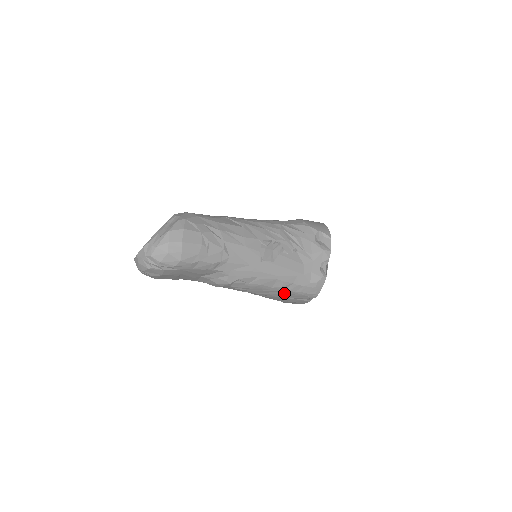
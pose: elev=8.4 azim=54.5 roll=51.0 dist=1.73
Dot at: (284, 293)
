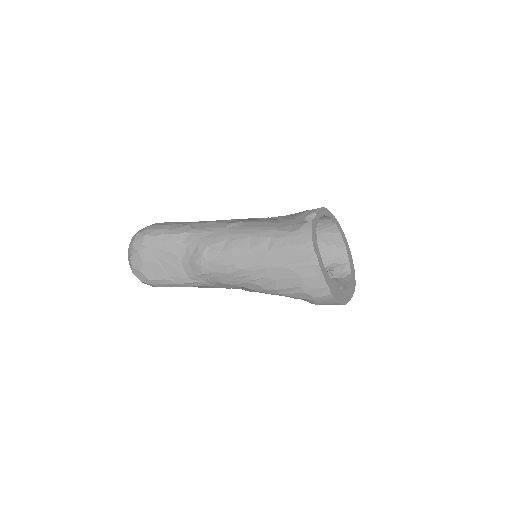
Dot at: (271, 255)
